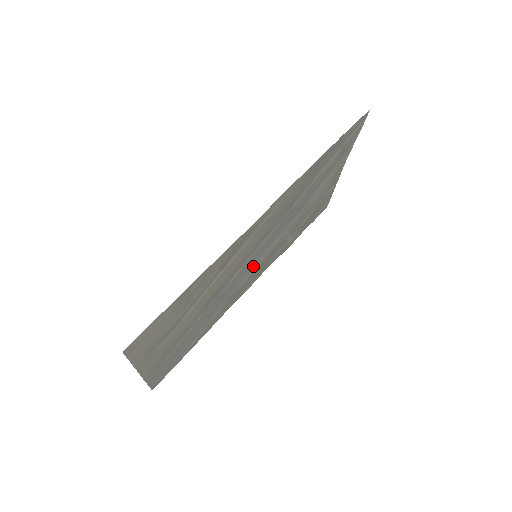
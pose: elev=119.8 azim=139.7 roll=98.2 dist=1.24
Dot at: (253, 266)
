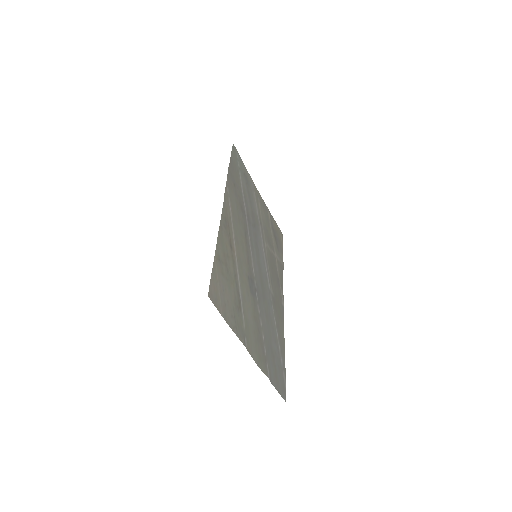
Dot at: (264, 271)
